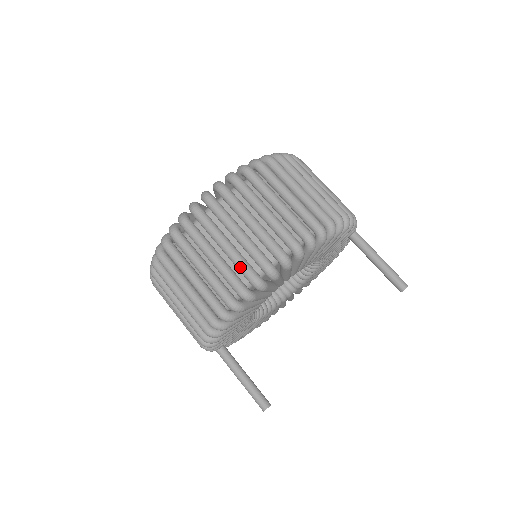
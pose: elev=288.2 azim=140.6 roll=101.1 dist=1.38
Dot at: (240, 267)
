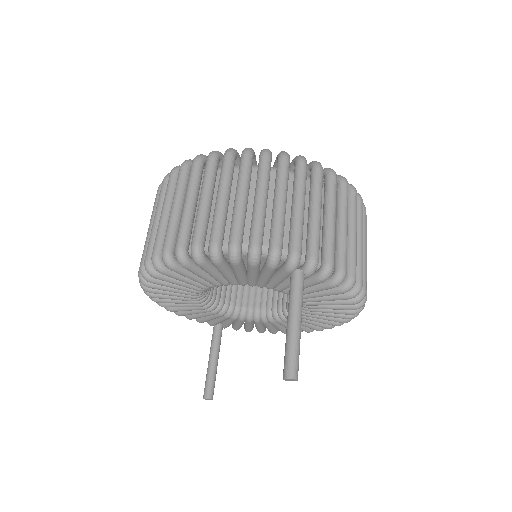
Dot at: occluded
